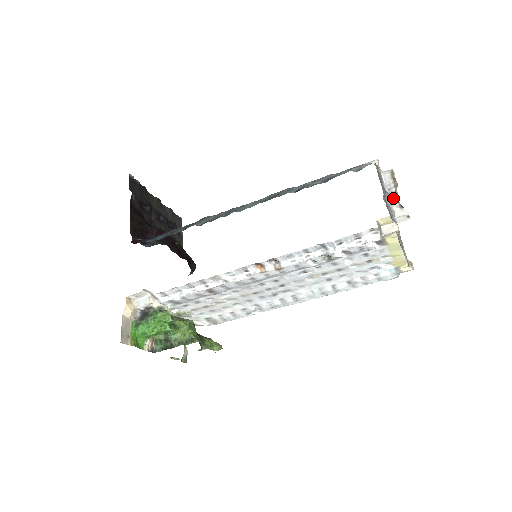
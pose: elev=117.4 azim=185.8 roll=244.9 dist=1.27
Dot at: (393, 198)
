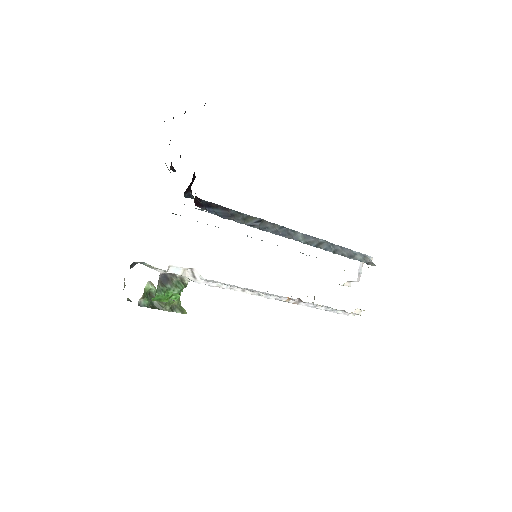
Dot at: (358, 281)
